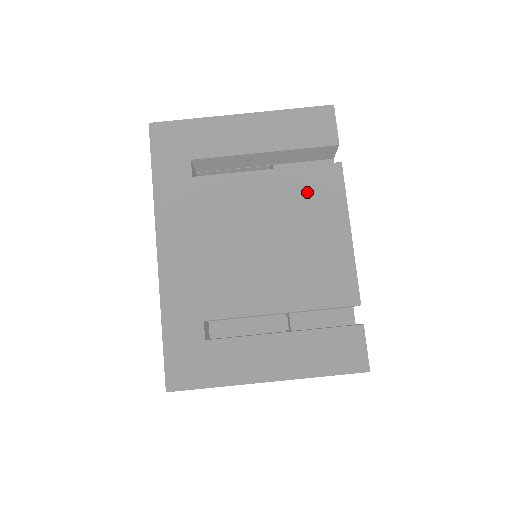
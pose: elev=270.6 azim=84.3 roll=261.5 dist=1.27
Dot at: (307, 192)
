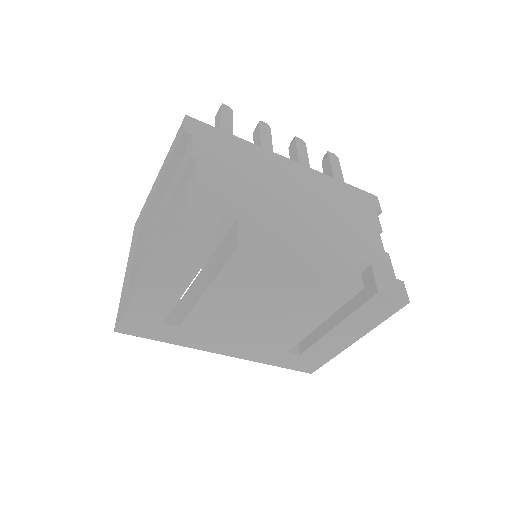
Dot at: (246, 279)
